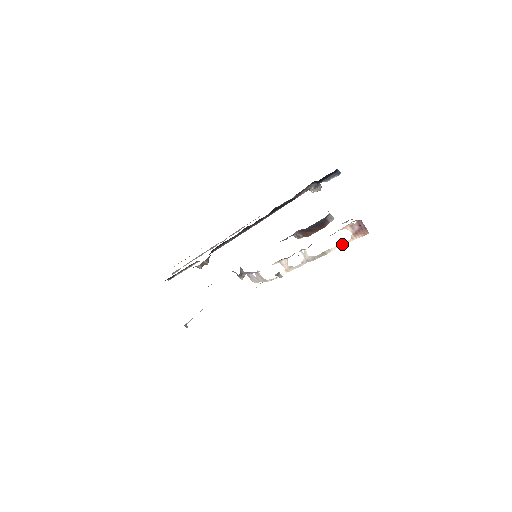
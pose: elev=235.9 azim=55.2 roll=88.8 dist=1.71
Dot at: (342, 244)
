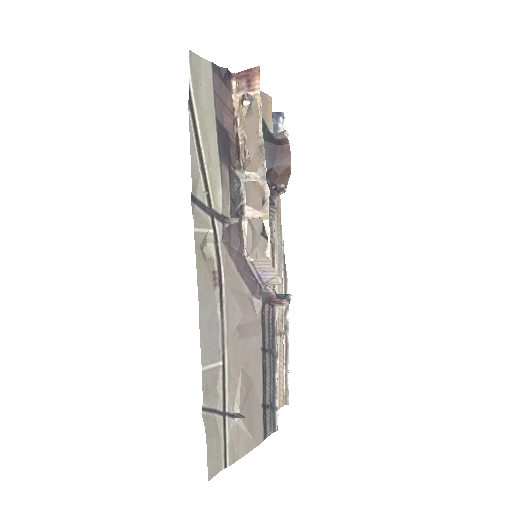
Dot at: (259, 114)
